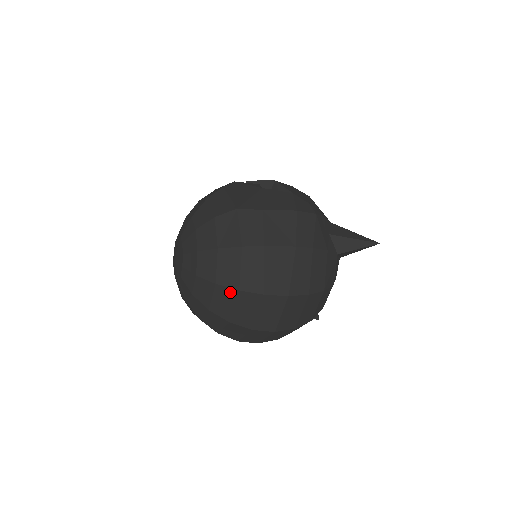
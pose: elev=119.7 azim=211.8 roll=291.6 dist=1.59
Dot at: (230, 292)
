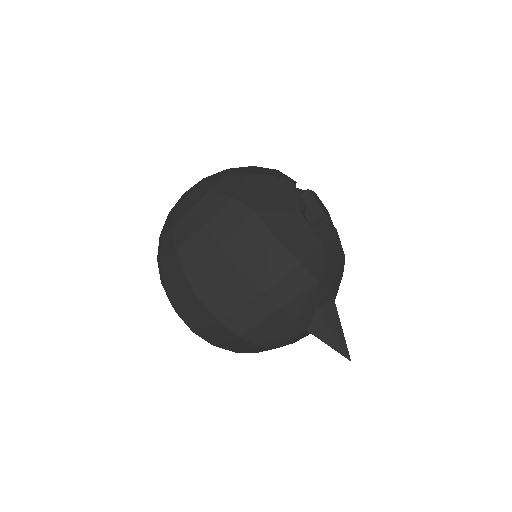
Dot at: (179, 269)
